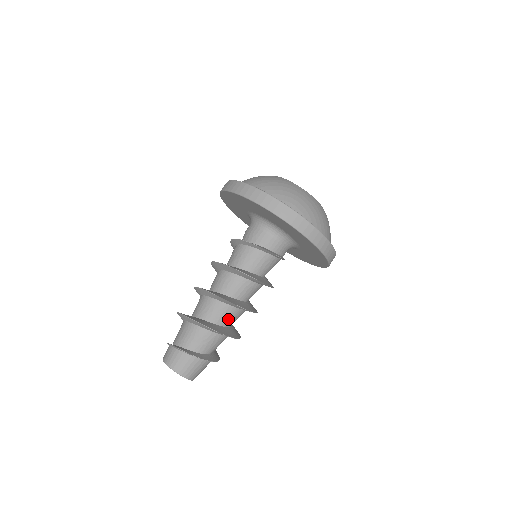
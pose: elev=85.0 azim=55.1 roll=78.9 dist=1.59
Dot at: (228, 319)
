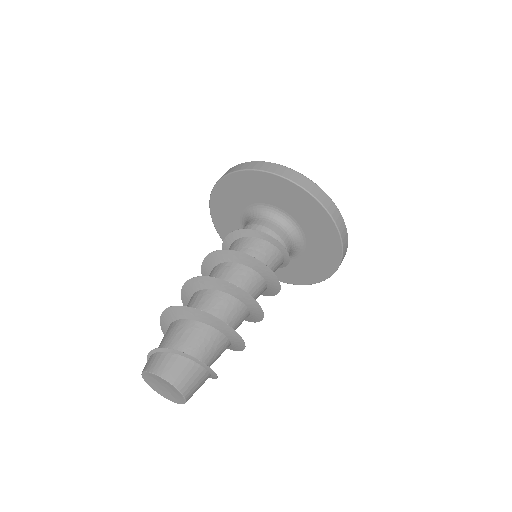
Dot at: (237, 323)
